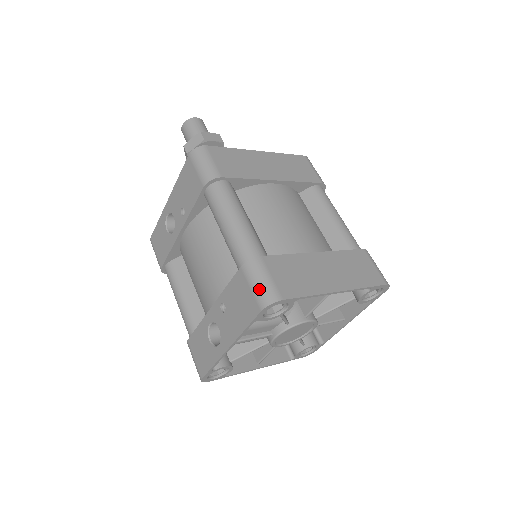
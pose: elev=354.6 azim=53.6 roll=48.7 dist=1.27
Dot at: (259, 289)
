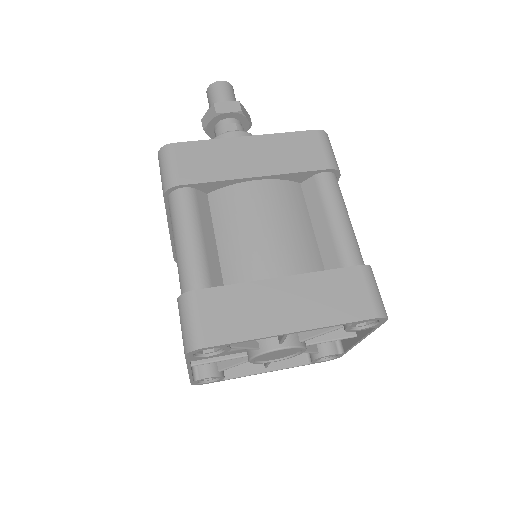
Dot at: (184, 331)
